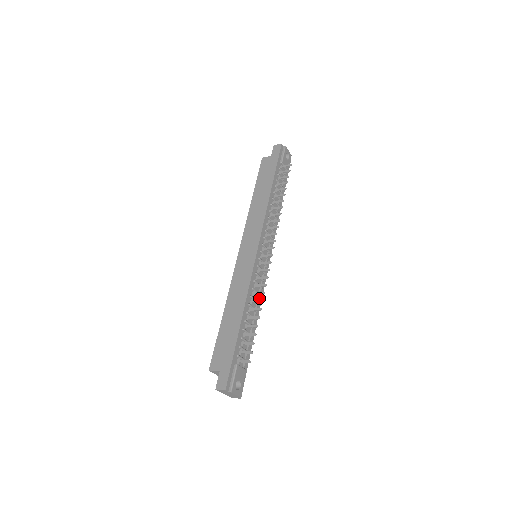
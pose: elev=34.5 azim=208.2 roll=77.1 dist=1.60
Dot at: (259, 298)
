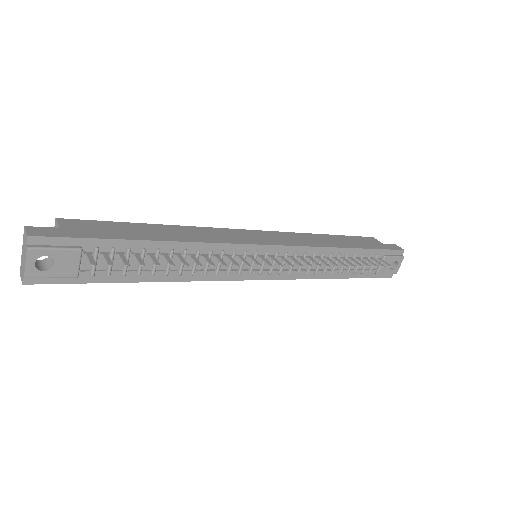
Dot at: (201, 274)
